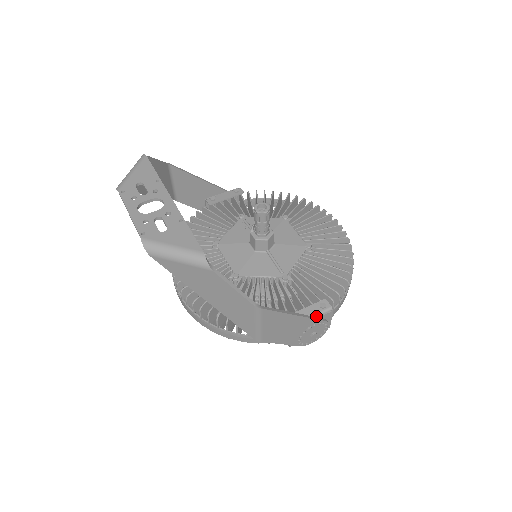
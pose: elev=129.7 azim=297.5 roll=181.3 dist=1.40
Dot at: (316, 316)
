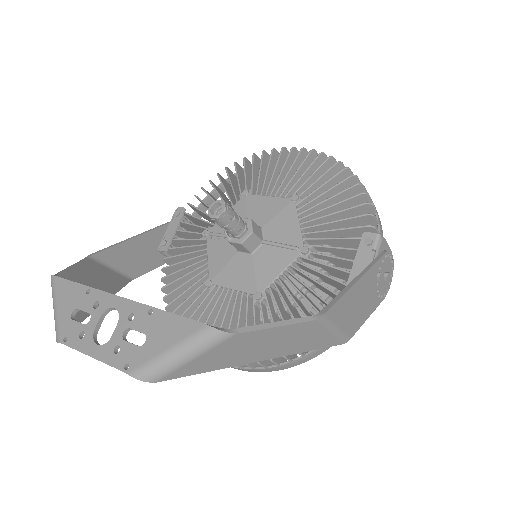
Dot at: (373, 258)
